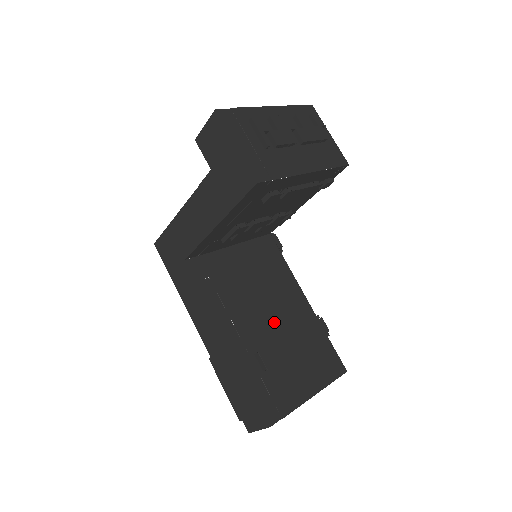
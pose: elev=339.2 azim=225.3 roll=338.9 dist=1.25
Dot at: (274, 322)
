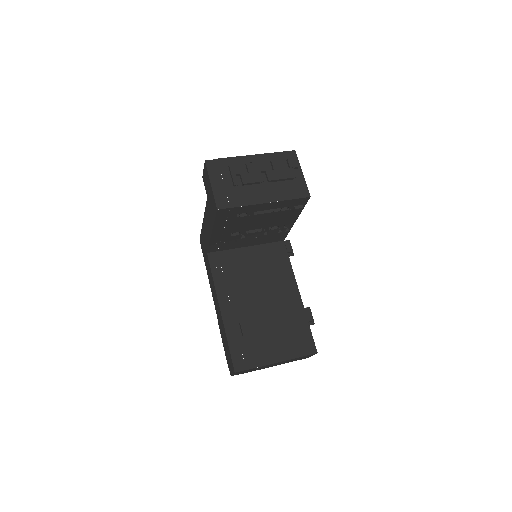
Dot at: (263, 305)
